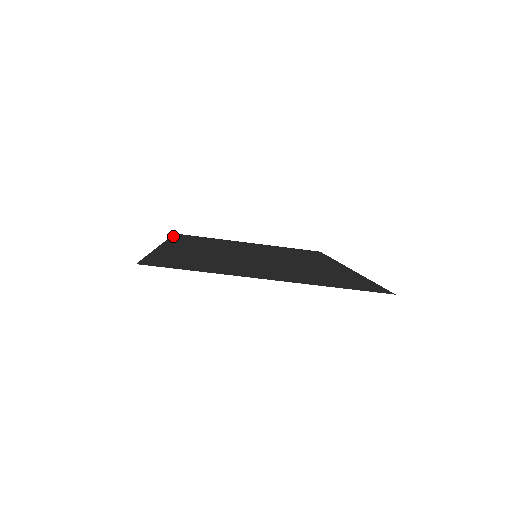
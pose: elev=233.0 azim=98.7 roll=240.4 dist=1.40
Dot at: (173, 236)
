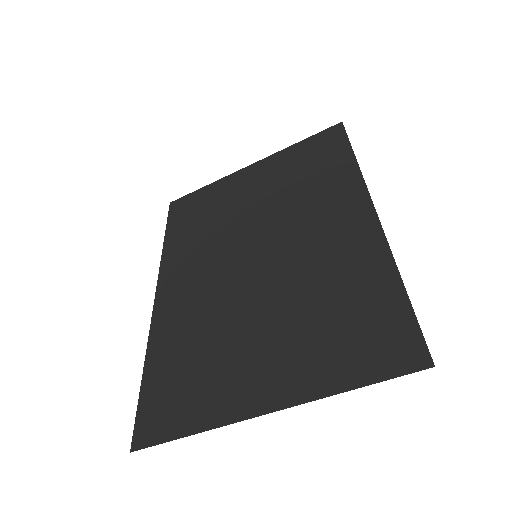
Dot at: (167, 226)
